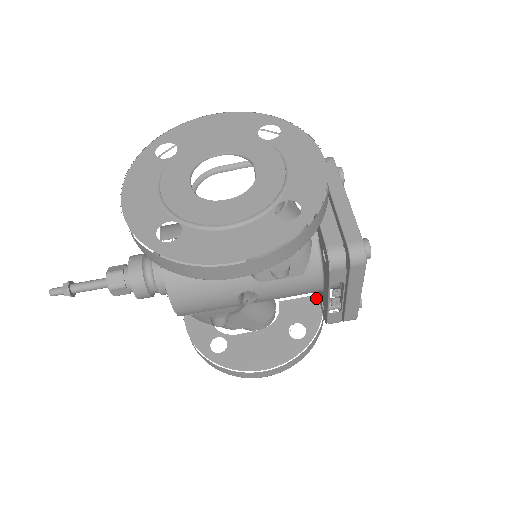
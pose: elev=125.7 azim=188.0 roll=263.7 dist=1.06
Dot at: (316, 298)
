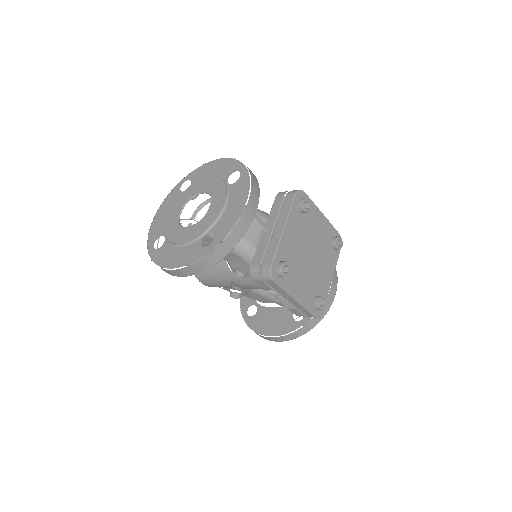
Dot at: occluded
